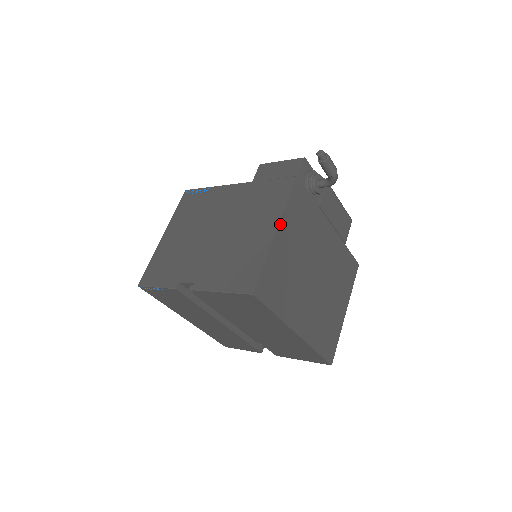
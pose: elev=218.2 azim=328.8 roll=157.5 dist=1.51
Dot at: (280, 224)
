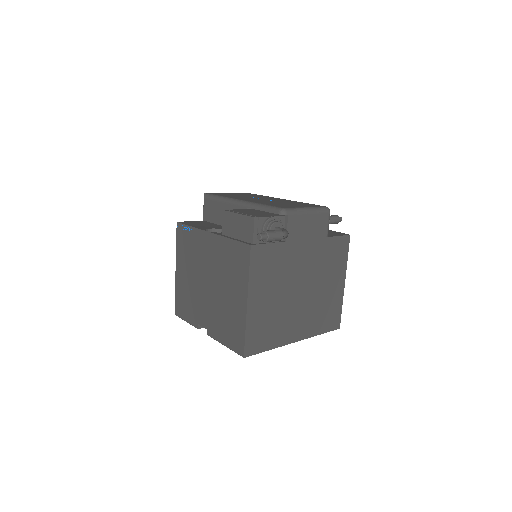
Dot at: (249, 295)
